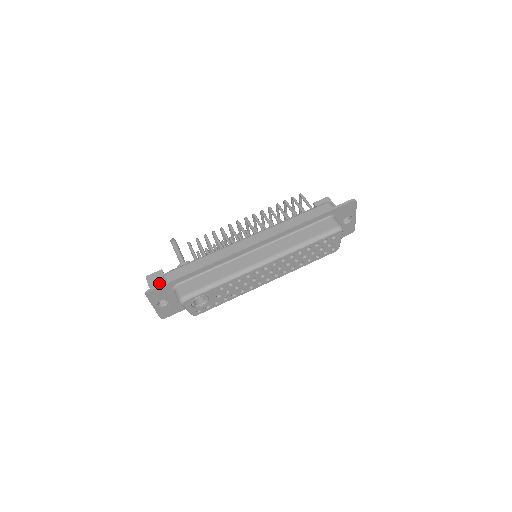
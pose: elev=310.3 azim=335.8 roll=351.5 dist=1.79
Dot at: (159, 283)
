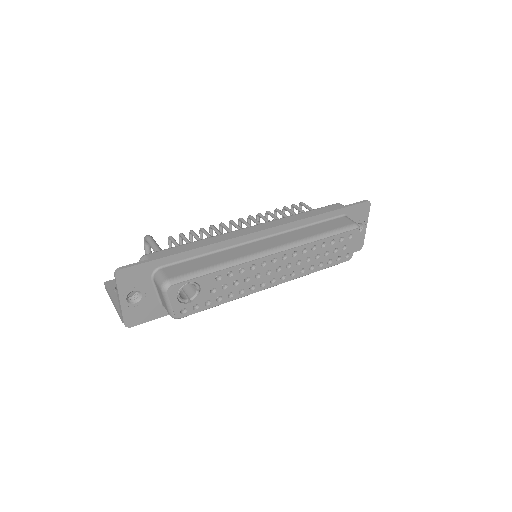
Dot at: occluded
